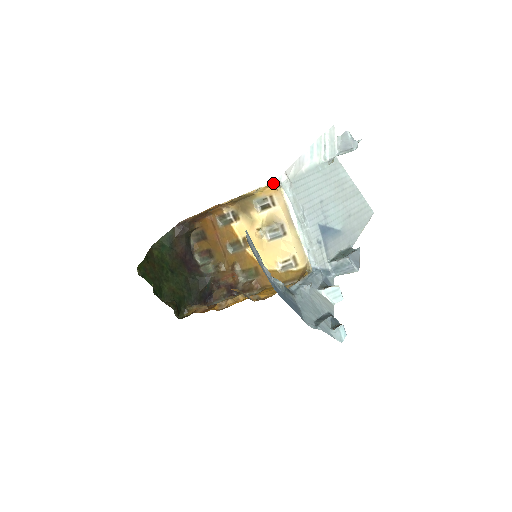
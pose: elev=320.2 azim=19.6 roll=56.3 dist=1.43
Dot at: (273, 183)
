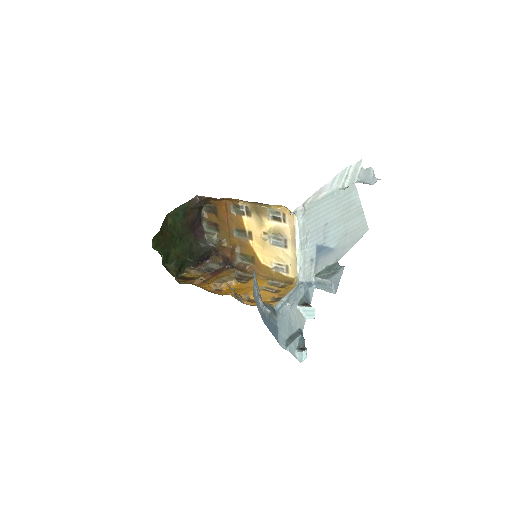
Dot at: (289, 213)
